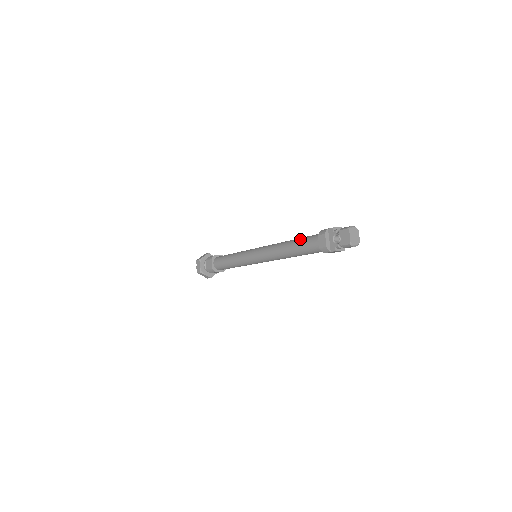
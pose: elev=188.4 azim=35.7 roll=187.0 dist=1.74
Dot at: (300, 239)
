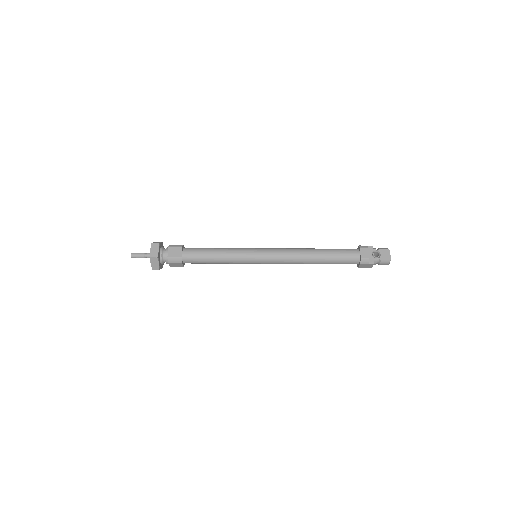
Dot at: occluded
